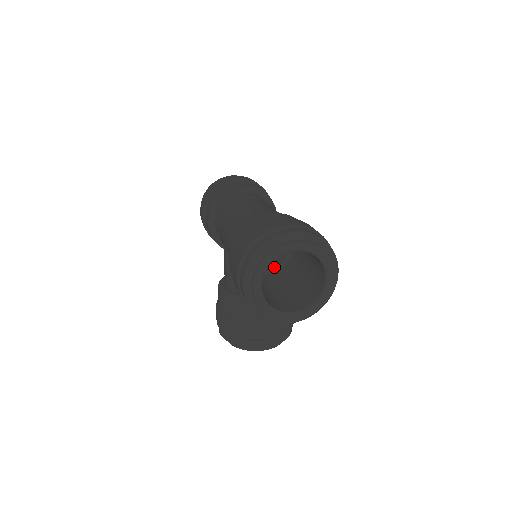
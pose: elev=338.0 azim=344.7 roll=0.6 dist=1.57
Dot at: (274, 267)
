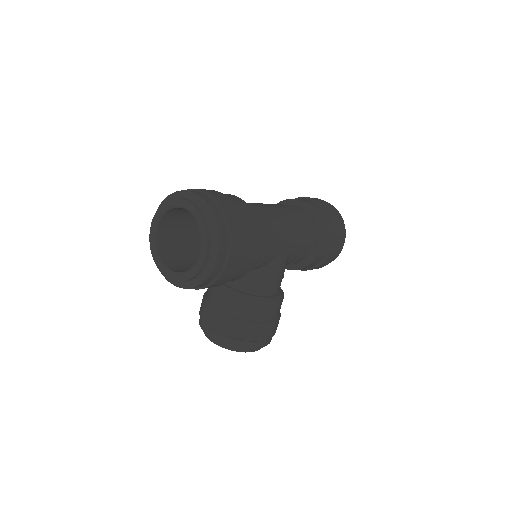
Dot at: occluded
